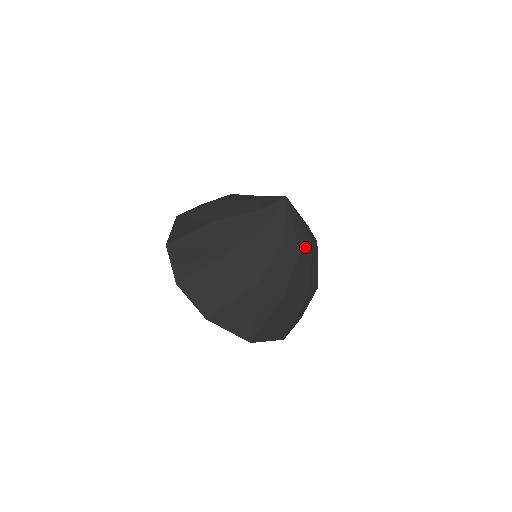
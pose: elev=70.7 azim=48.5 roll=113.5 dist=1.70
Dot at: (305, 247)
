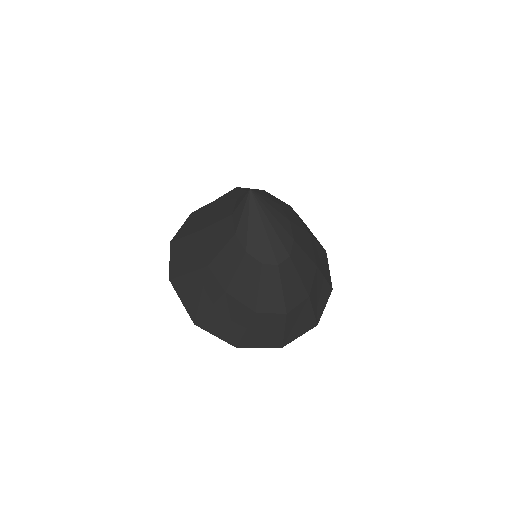
Dot at: (256, 250)
